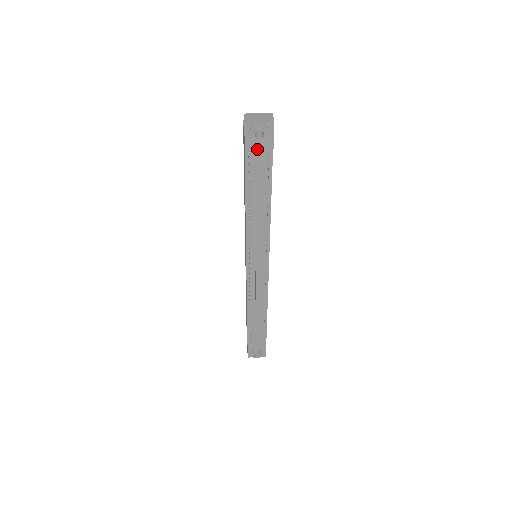
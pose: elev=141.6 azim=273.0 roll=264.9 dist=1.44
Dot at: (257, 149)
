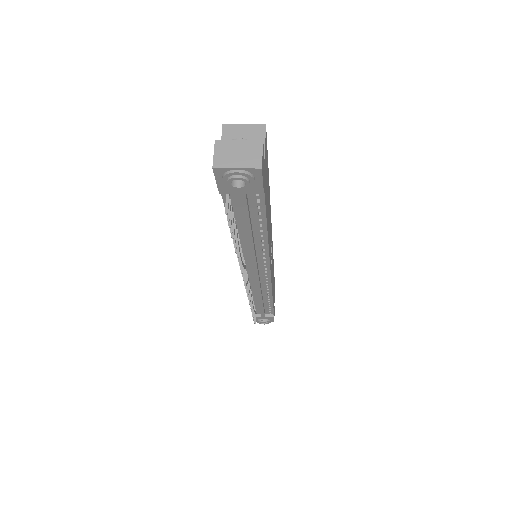
Dot at: (238, 192)
